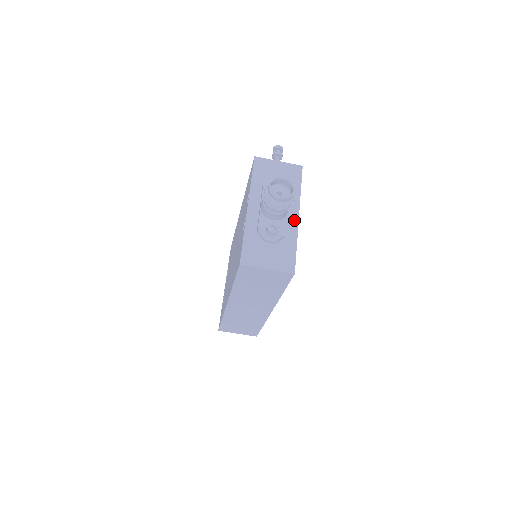
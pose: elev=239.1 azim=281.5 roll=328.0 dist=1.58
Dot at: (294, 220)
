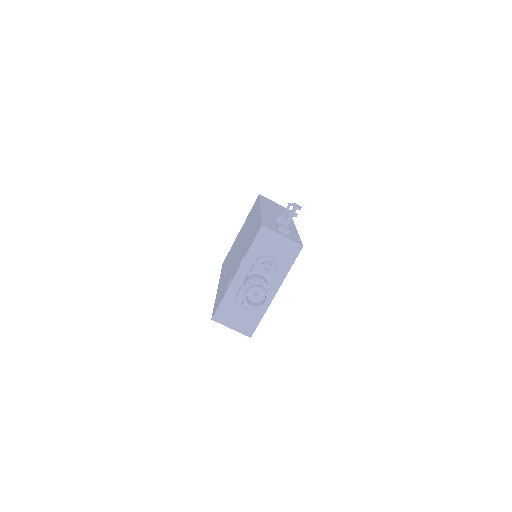
Dot at: (270, 296)
